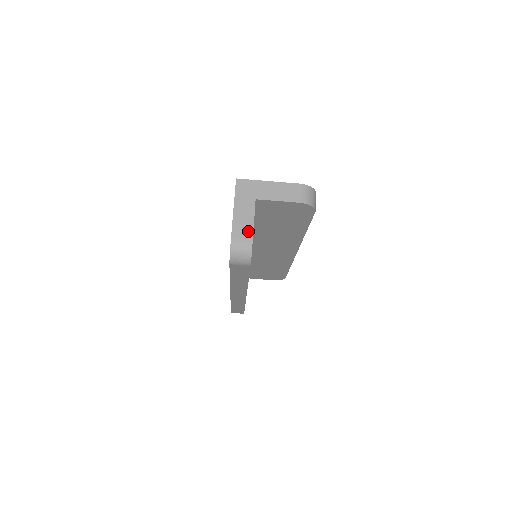
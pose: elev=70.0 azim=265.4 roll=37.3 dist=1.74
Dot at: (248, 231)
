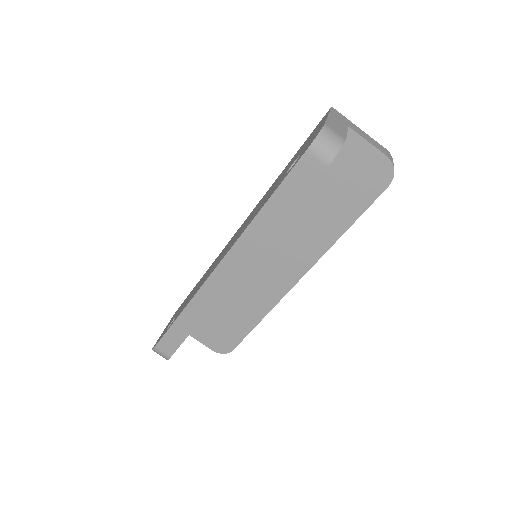
Dot at: (341, 133)
